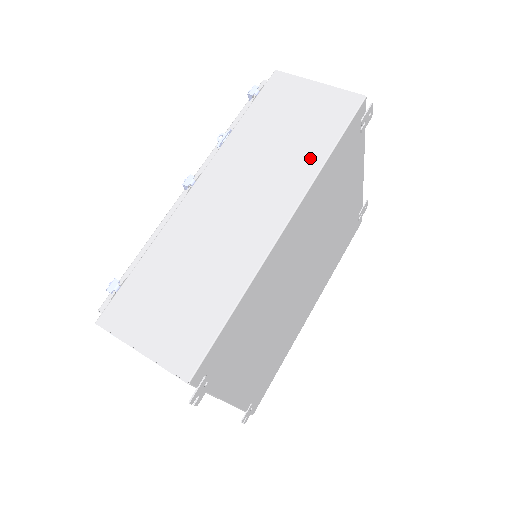
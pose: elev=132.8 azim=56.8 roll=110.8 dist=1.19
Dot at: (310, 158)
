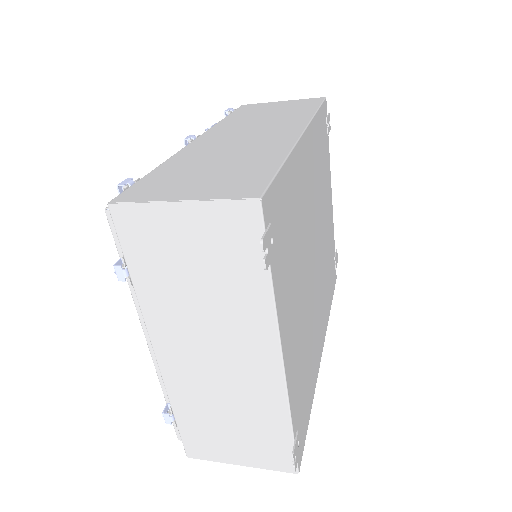
Dot at: (301, 114)
